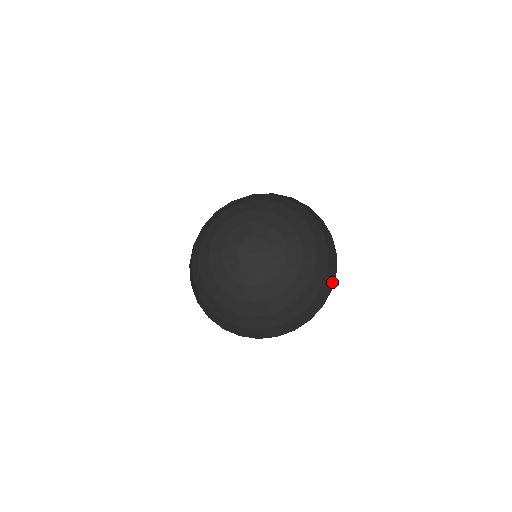
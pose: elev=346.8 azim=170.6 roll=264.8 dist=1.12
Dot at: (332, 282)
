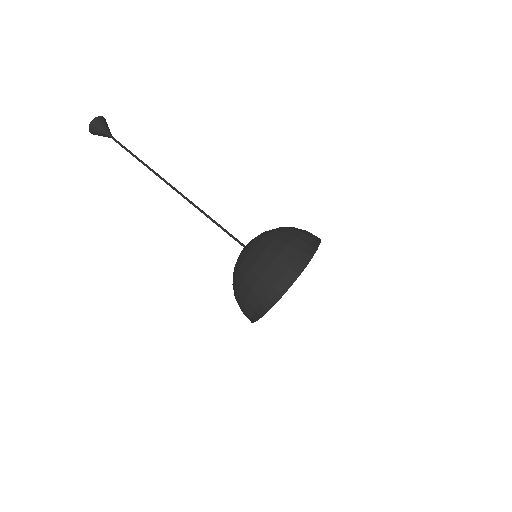
Dot at: (313, 253)
